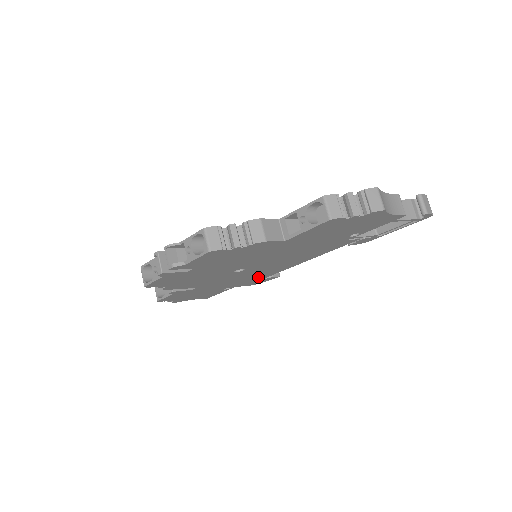
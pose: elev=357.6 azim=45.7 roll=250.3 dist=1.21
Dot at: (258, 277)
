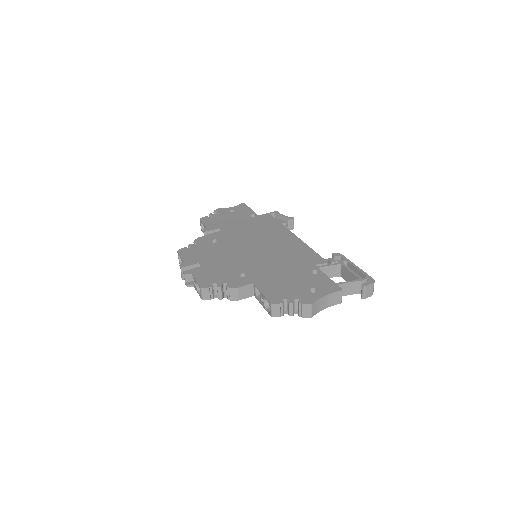
Dot at: occluded
